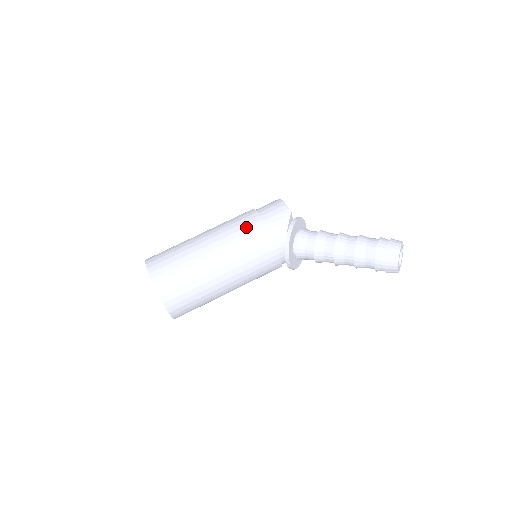
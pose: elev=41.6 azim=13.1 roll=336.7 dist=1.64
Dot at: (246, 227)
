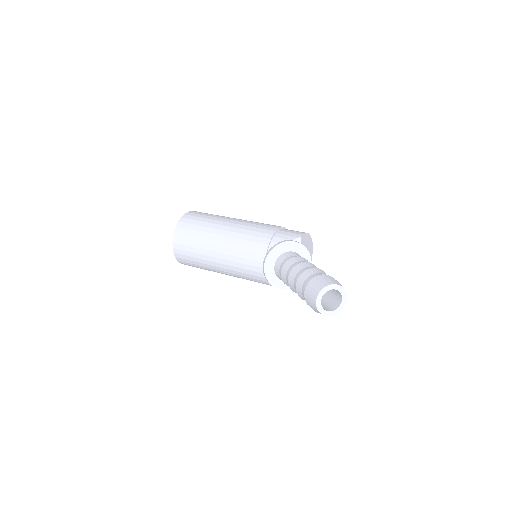
Dot at: (264, 226)
